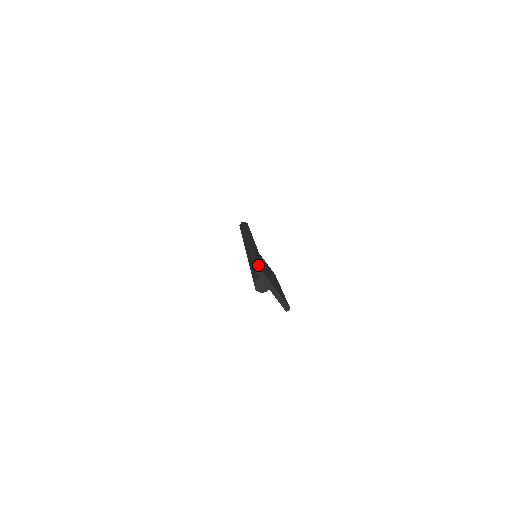
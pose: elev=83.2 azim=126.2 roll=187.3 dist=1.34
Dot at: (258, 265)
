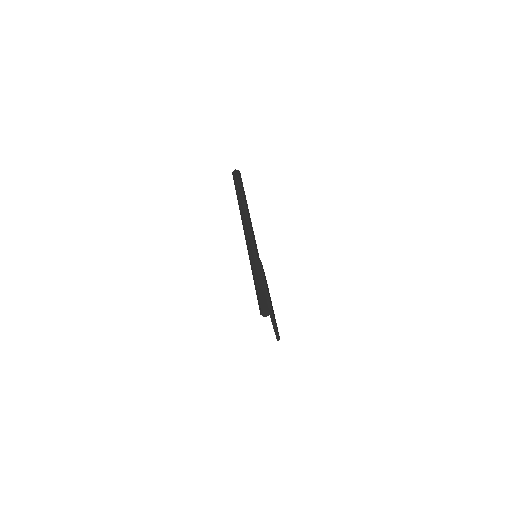
Dot at: occluded
